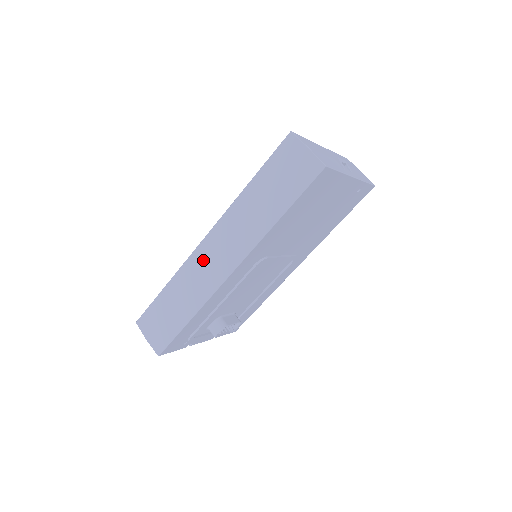
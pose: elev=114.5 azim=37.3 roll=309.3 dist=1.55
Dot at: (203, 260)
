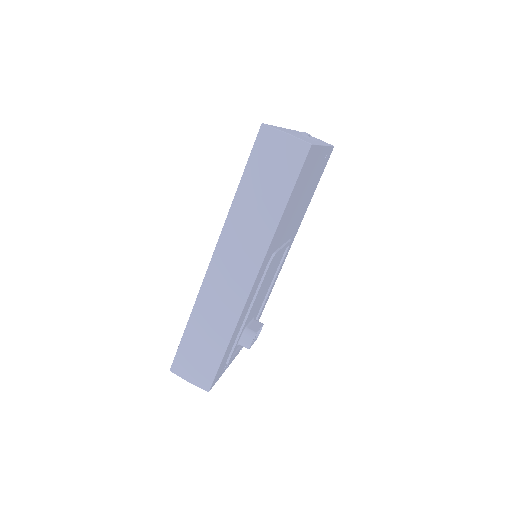
Dot at: (219, 281)
